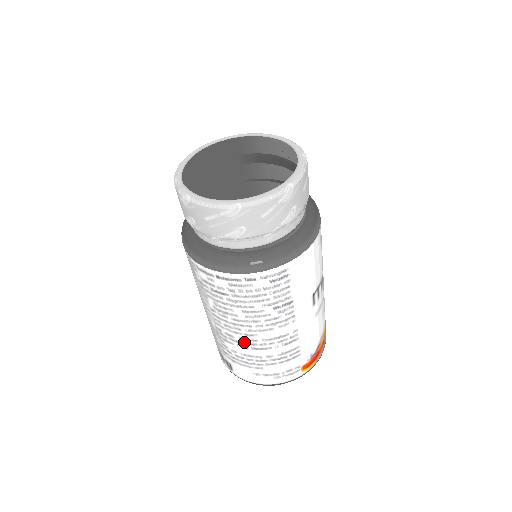
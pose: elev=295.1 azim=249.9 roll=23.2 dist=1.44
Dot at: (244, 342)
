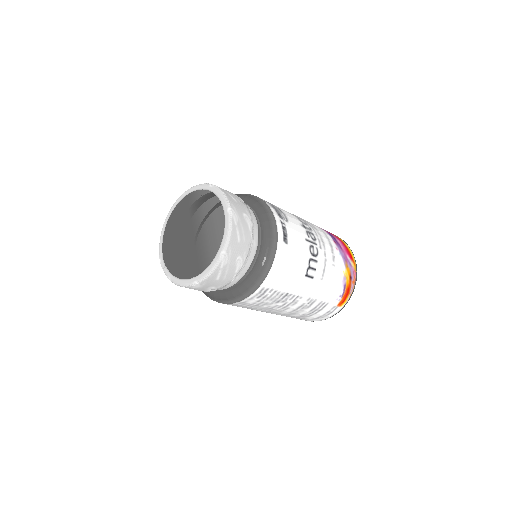
Dot at: occluded
